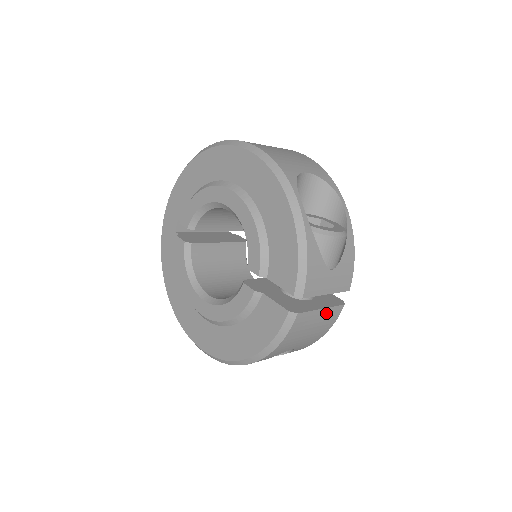
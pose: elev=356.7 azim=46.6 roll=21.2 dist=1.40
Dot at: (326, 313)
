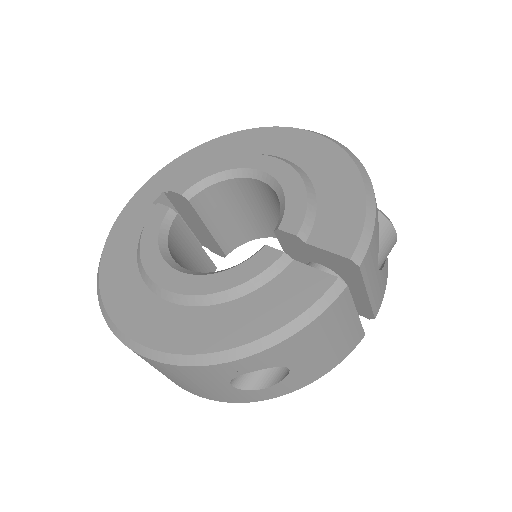
Dot at: (354, 326)
